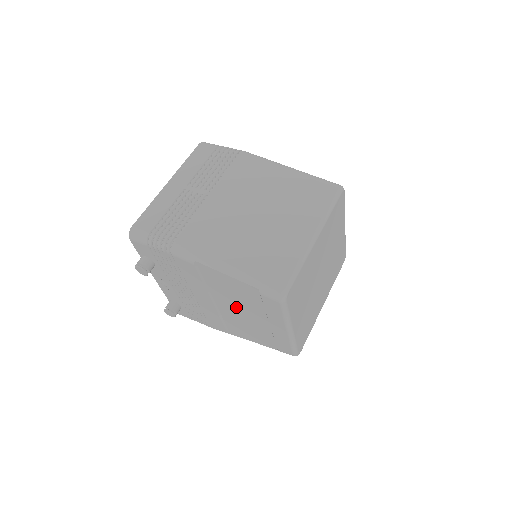
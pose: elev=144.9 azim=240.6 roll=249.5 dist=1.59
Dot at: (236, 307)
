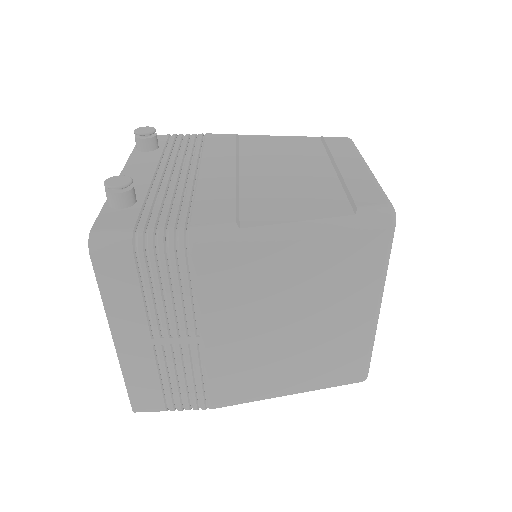
Dot at: occluded
